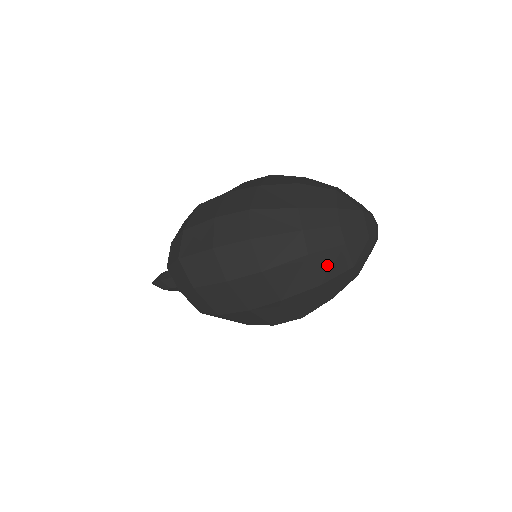
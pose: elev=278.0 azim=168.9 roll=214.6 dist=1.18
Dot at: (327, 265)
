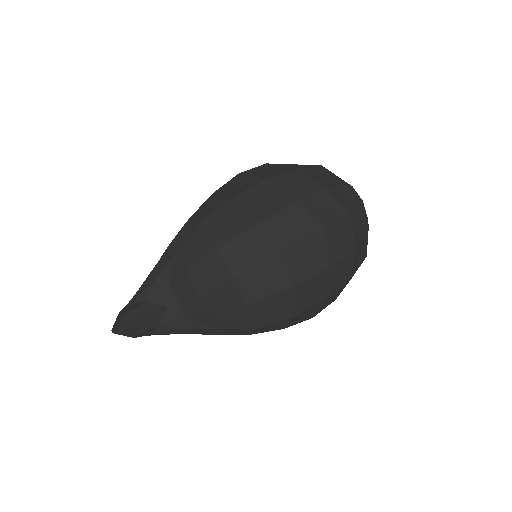
Dot at: occluded
